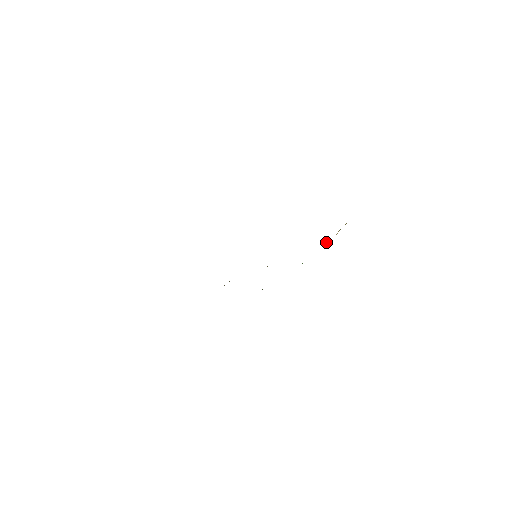
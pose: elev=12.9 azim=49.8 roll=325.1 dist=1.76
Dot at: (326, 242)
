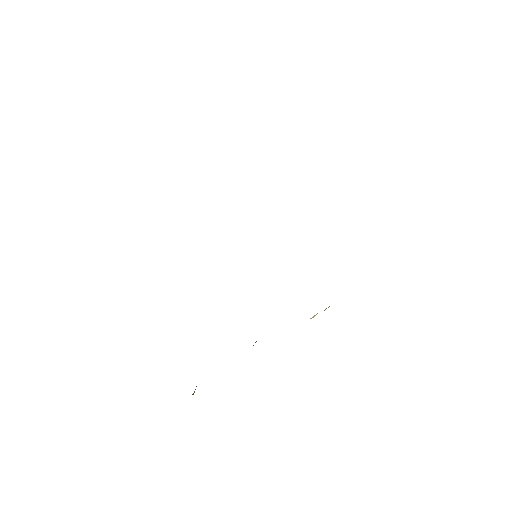
Dot at: occluded
